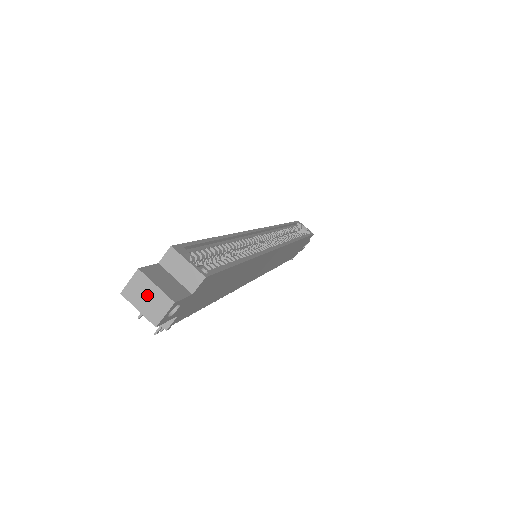
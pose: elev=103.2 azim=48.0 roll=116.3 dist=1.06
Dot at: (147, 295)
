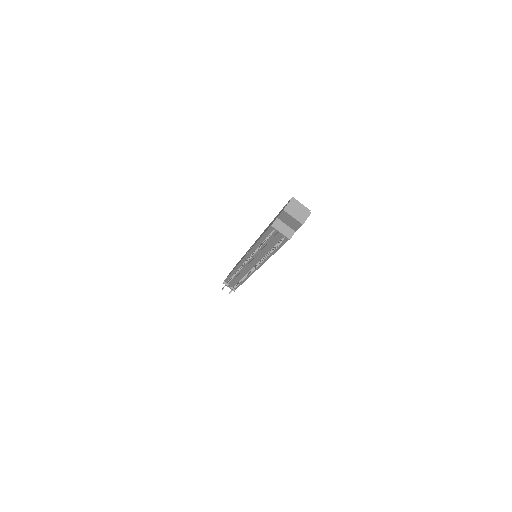
Dot at: (297, 210)
